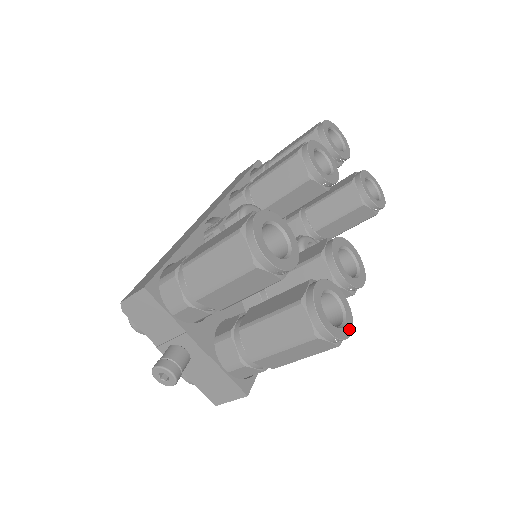
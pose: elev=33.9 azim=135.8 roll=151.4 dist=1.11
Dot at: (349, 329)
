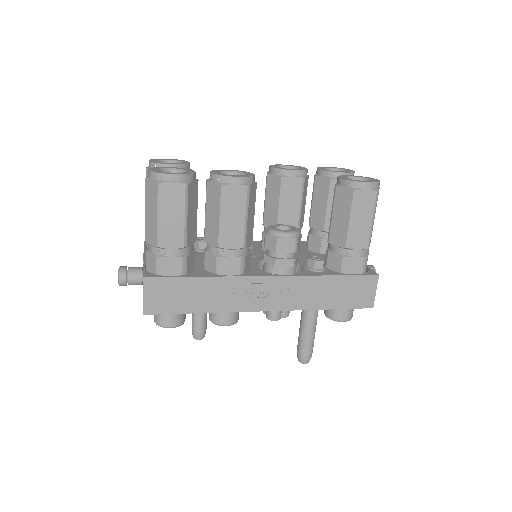
Dot at: (171, 173)
